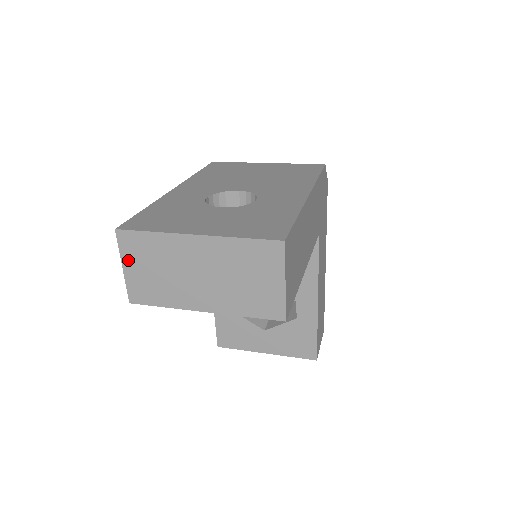
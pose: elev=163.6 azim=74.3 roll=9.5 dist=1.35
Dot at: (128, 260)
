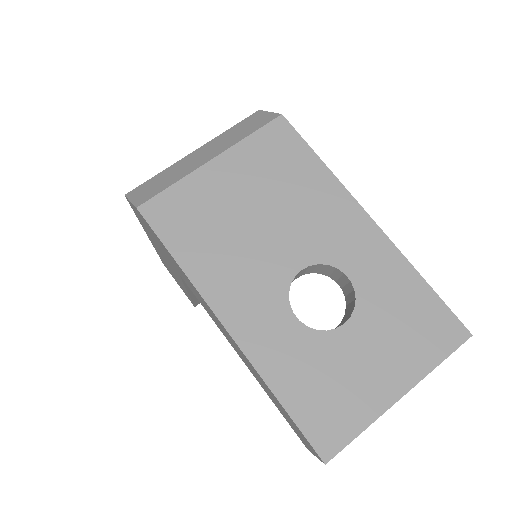
Dot at: occluded
